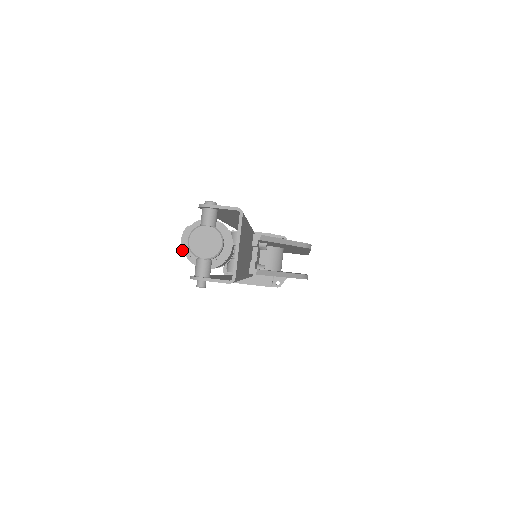
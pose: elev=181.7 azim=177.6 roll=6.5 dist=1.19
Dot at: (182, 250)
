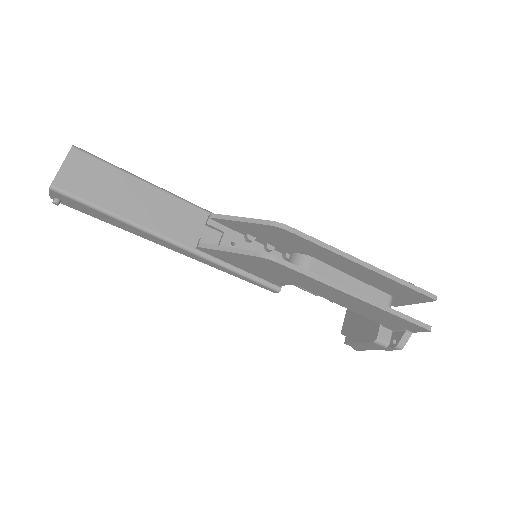
Dot at: occluded
